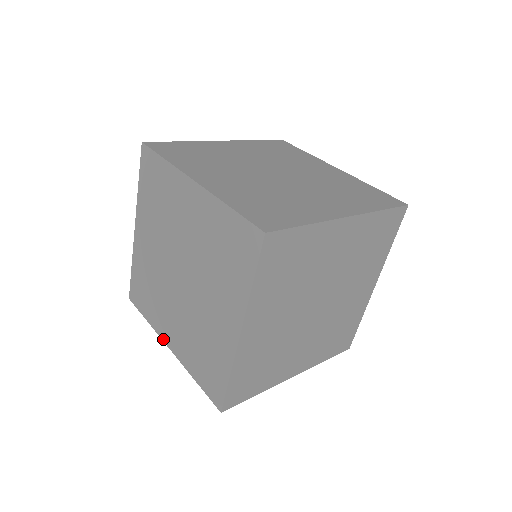
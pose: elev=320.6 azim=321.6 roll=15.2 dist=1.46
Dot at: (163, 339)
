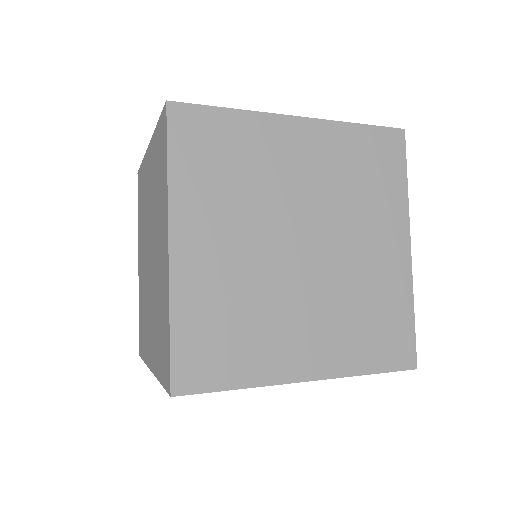
Dot at: (149, 365)
